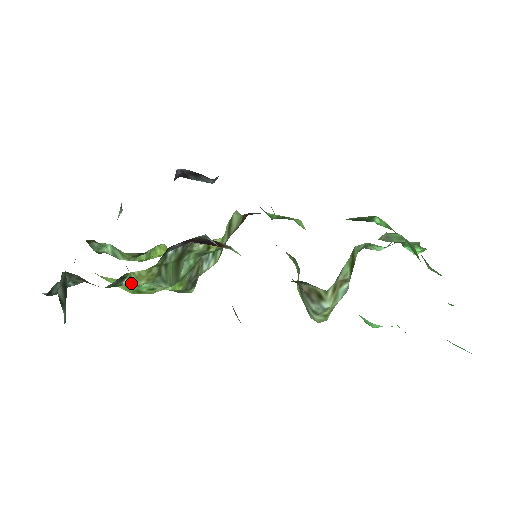
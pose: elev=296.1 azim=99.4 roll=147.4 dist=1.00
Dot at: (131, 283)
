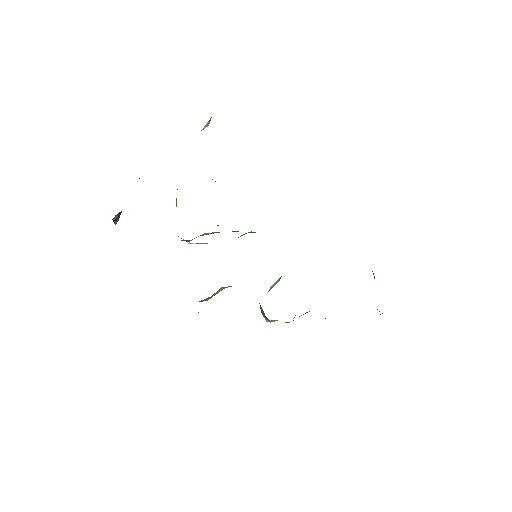
Dot at: occluded
